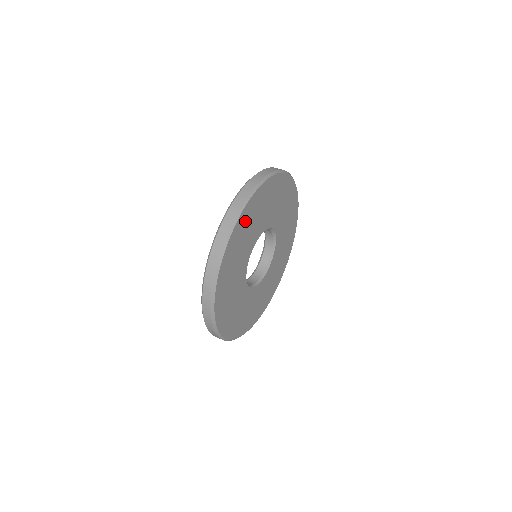
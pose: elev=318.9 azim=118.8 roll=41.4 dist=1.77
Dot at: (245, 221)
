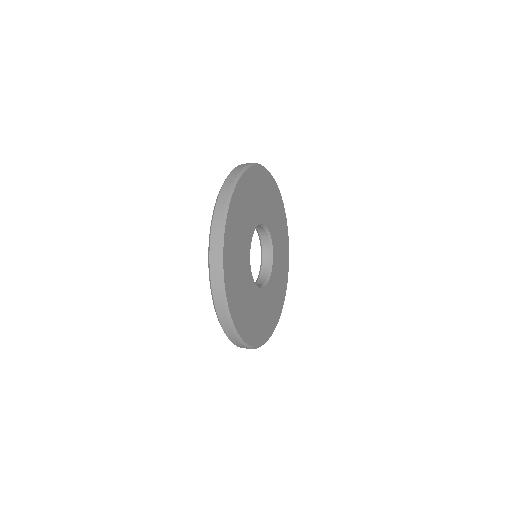
Dot at: (275, 198)
